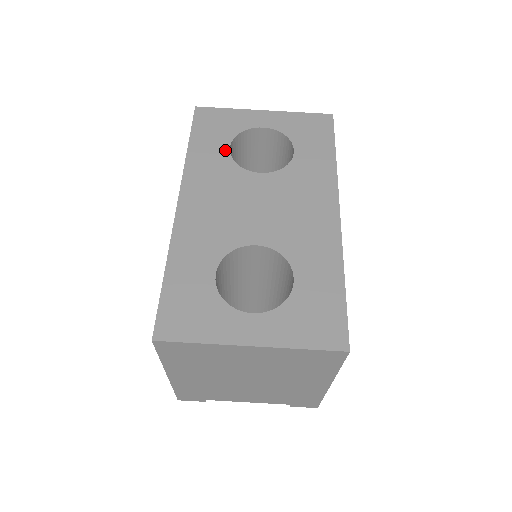
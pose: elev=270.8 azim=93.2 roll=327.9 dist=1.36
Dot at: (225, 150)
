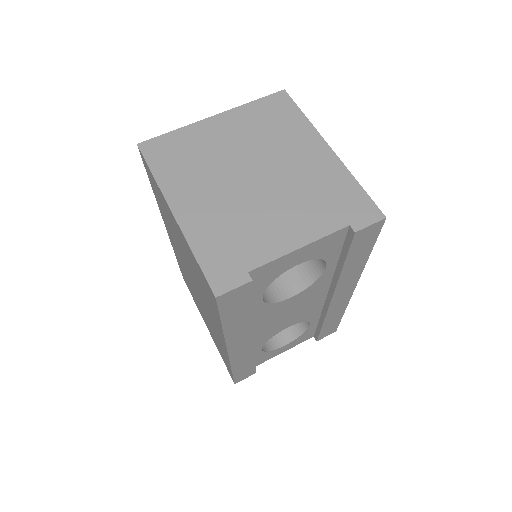
Dot at: occluded
